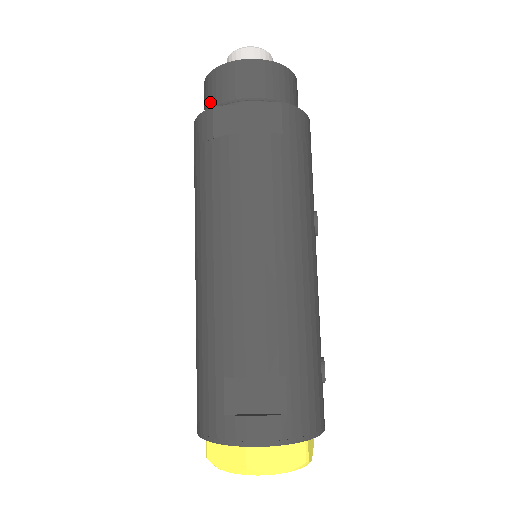
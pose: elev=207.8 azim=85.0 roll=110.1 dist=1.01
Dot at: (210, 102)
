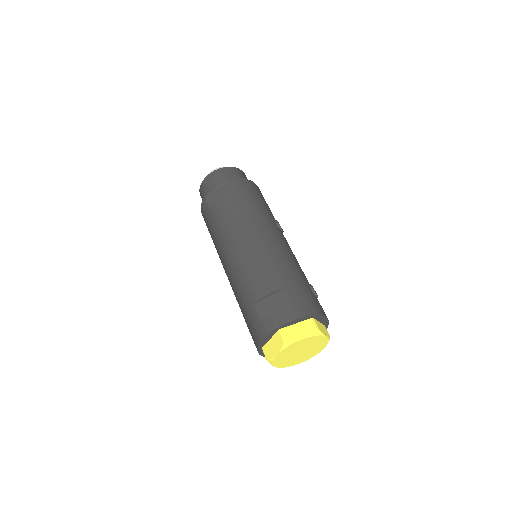
Dot at: occluded
